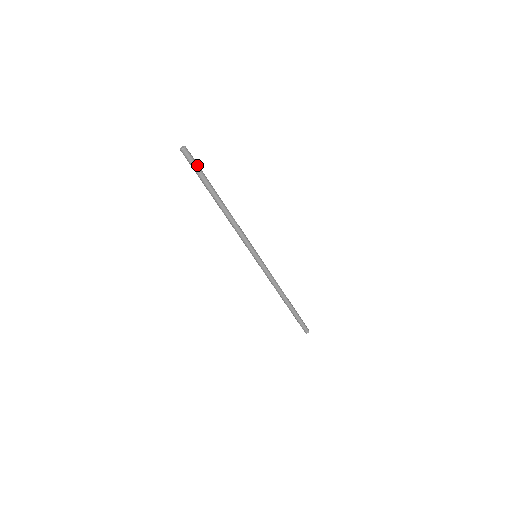
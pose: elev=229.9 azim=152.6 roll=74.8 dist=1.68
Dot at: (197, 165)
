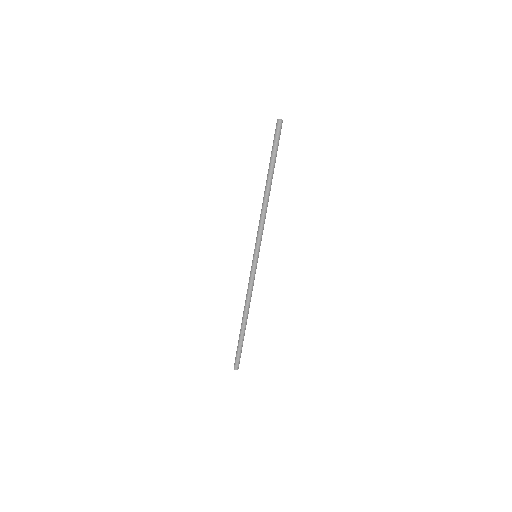
Dot at: (278, 141)
